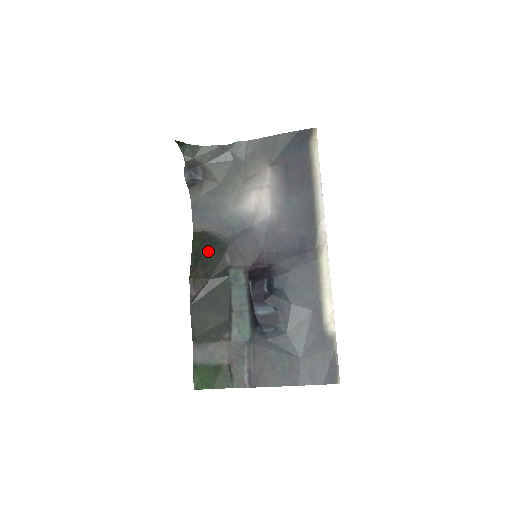
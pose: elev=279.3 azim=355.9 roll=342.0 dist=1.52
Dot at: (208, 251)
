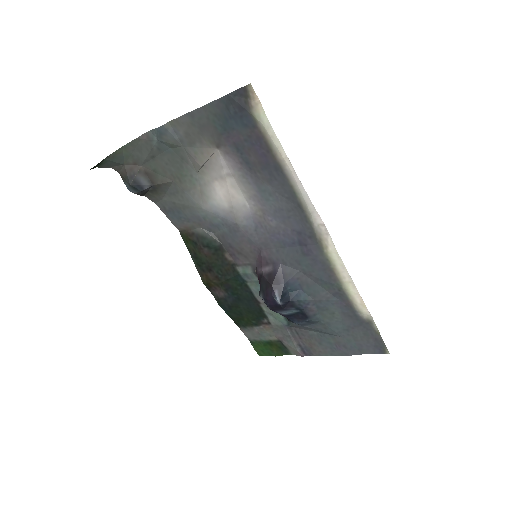
Dot at: (205, 254)
